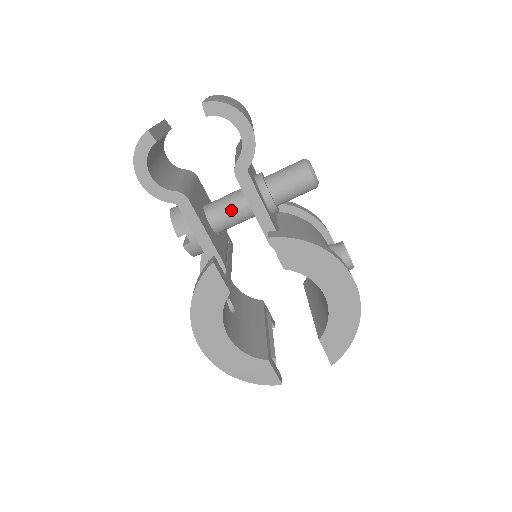
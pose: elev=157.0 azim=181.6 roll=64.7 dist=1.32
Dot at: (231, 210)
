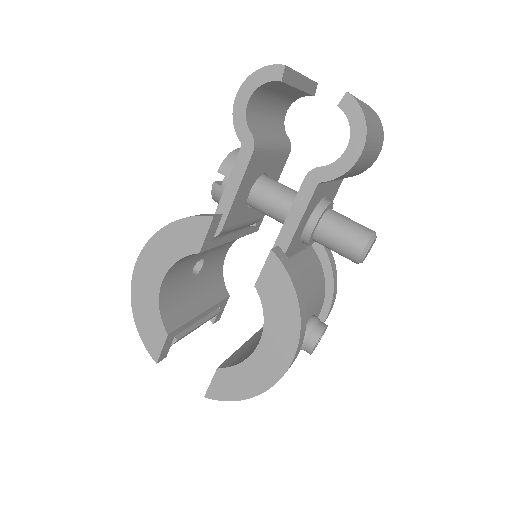
Dot at: (277, 200)
